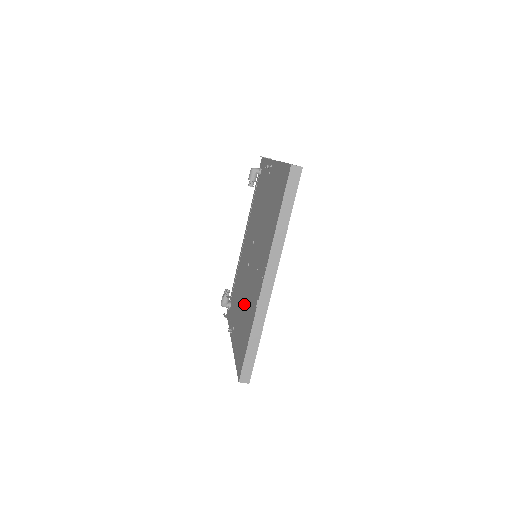
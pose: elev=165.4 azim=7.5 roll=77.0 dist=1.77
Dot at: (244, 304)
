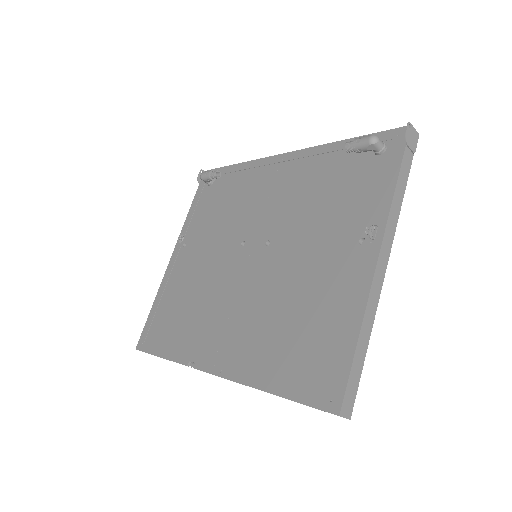
Dot at: (200, 281)
